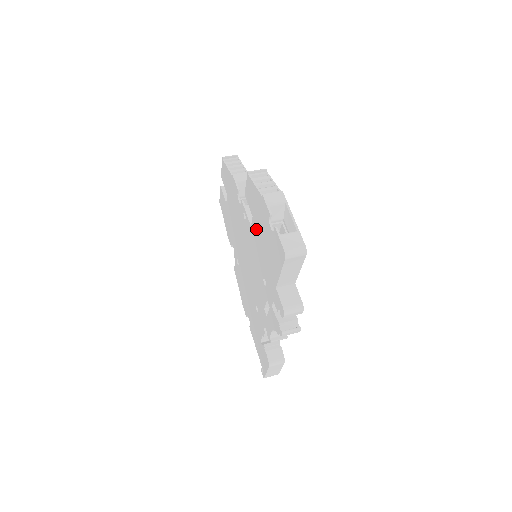
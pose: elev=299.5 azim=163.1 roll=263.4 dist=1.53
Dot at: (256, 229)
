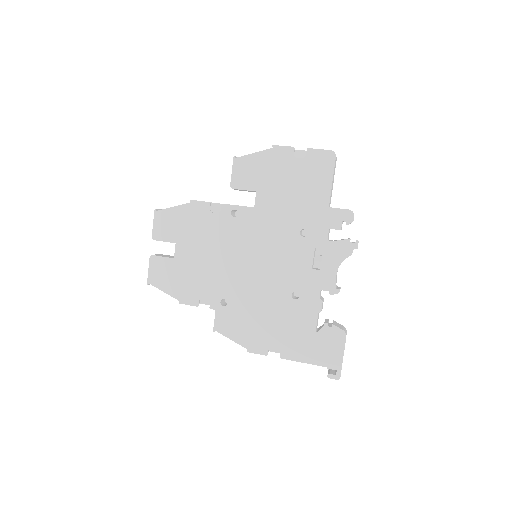
Dot at: (268, 195)
